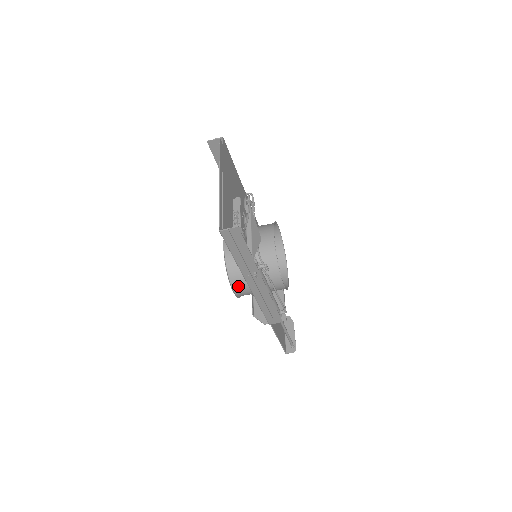
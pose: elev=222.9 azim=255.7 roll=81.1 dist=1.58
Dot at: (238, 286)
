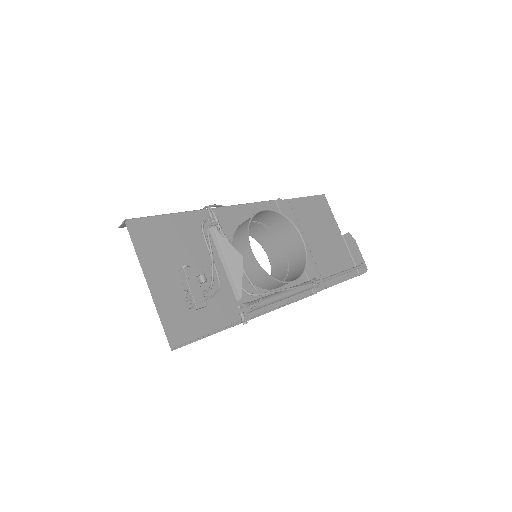
Dot at: occluded
